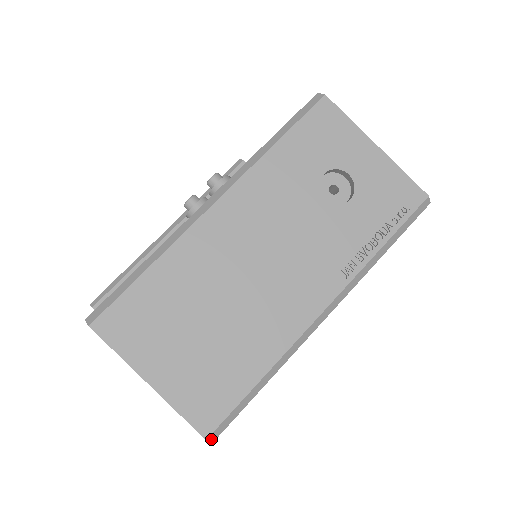
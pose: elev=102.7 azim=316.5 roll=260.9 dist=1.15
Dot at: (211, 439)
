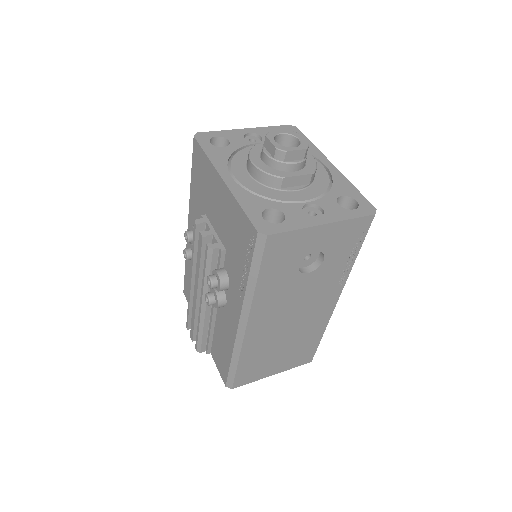
Dot at: occluded
